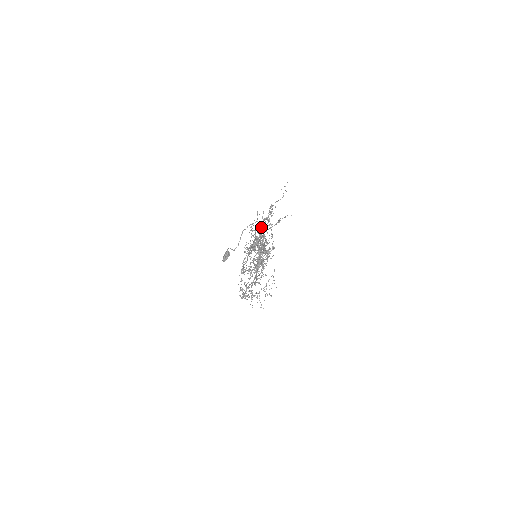
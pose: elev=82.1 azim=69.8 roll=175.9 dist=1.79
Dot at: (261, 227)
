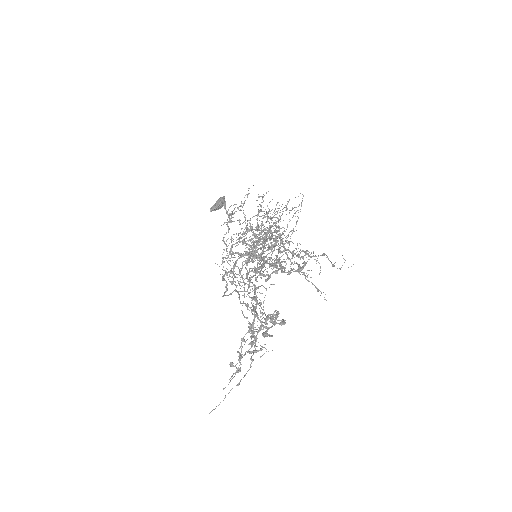
Dot at: (263, 335)
